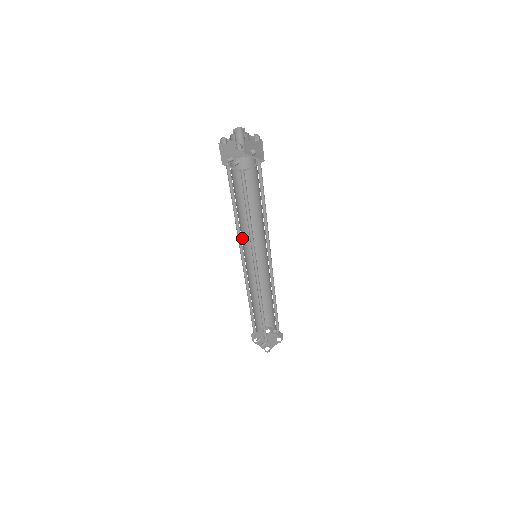
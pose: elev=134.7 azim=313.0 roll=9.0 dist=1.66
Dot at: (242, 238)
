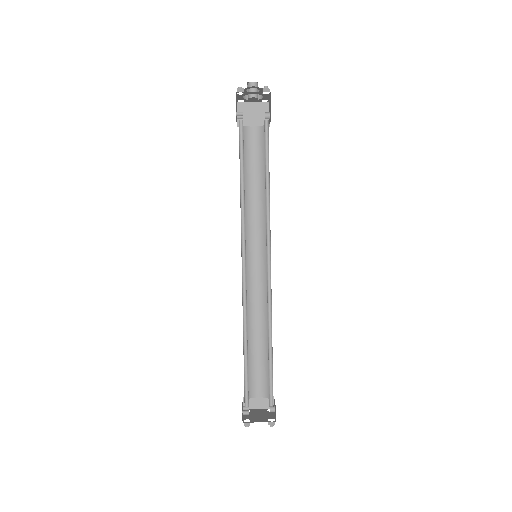
Dot at: (247, 229)
